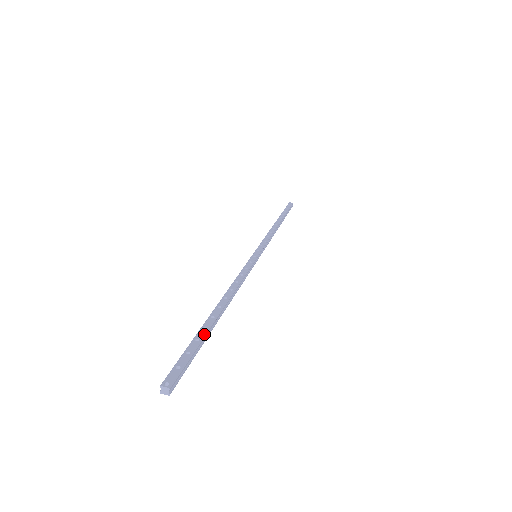
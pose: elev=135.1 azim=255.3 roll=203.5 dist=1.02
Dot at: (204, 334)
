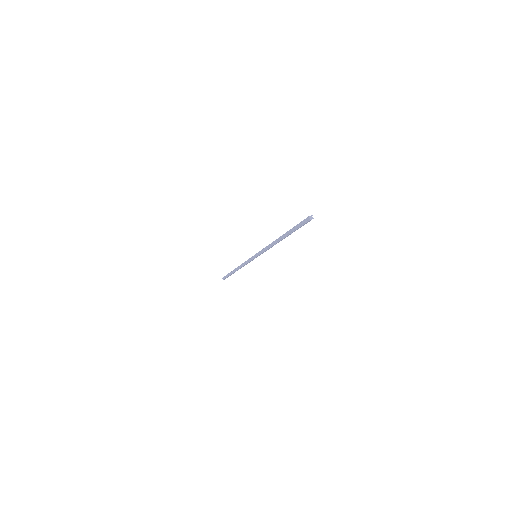
Dot at: occluded
